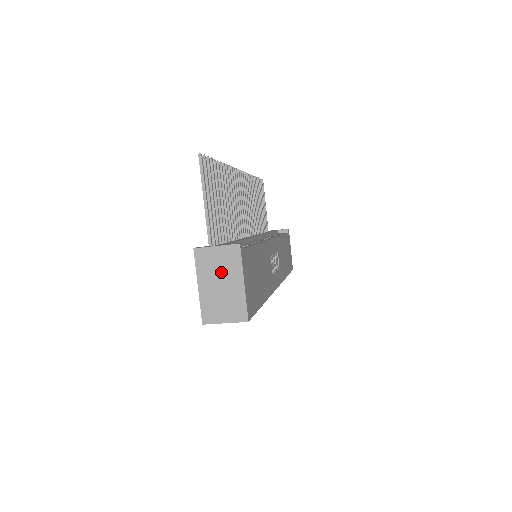
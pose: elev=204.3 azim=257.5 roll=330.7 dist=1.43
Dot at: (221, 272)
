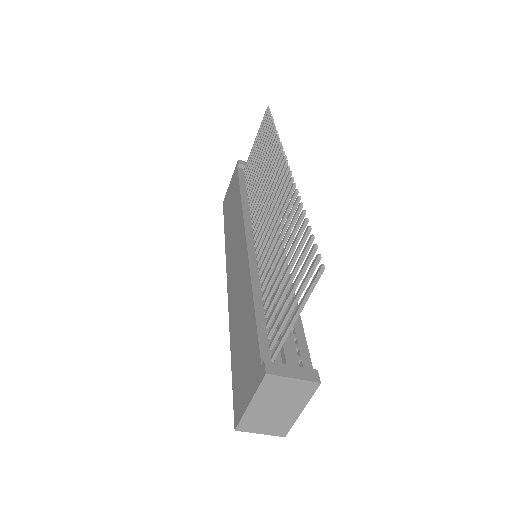
Dot at: (284, 399)
